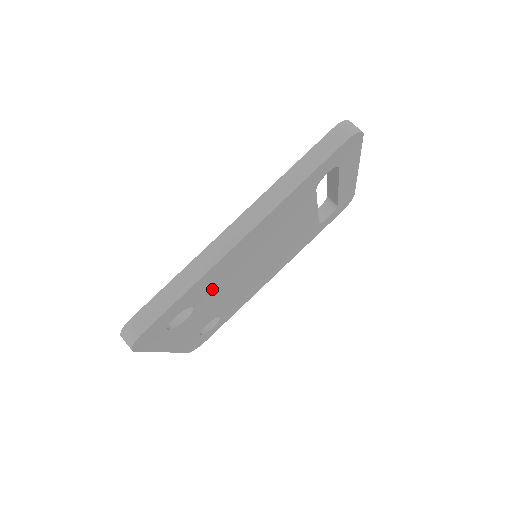
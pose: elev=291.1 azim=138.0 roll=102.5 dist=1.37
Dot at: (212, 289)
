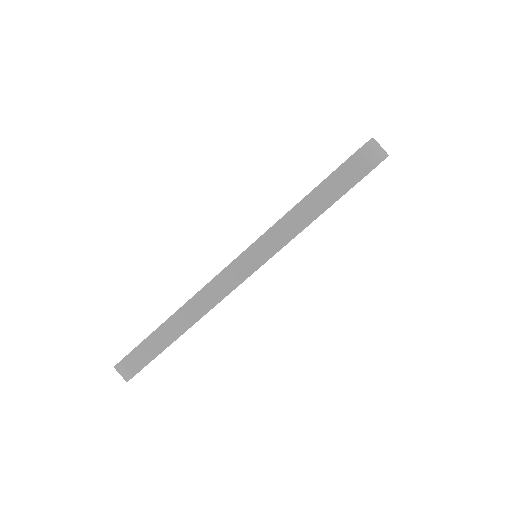
Dot at: occluded
